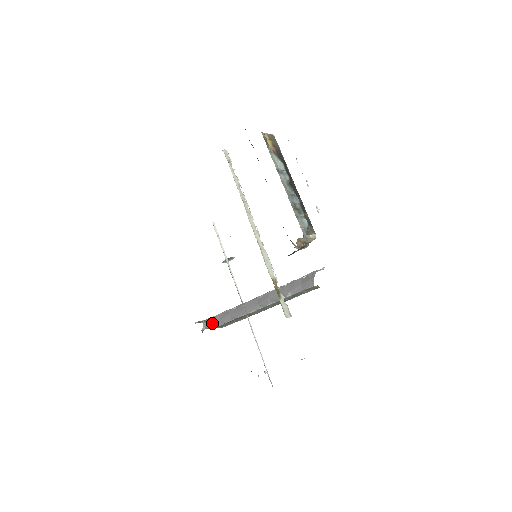
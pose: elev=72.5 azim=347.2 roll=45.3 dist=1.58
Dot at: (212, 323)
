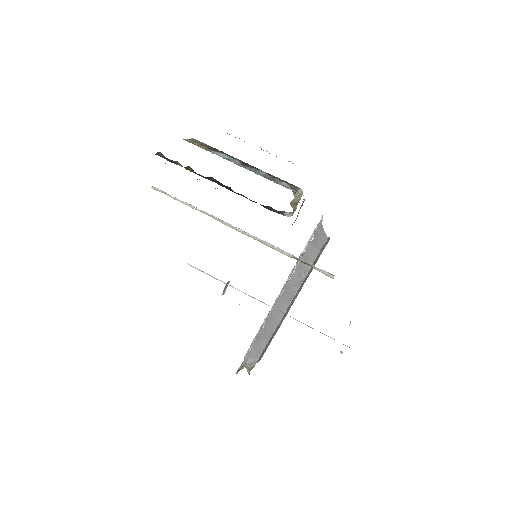
Dot at: (251, 361)
